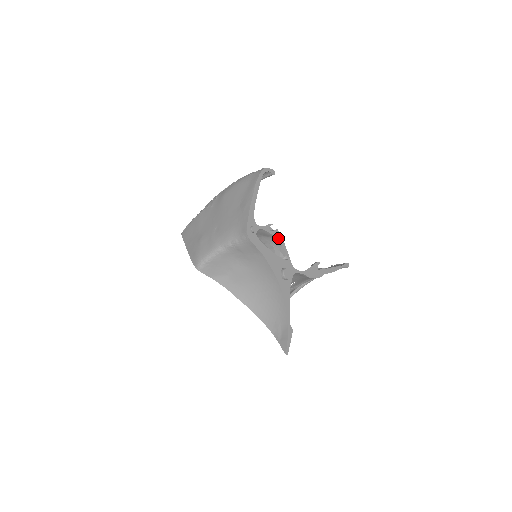
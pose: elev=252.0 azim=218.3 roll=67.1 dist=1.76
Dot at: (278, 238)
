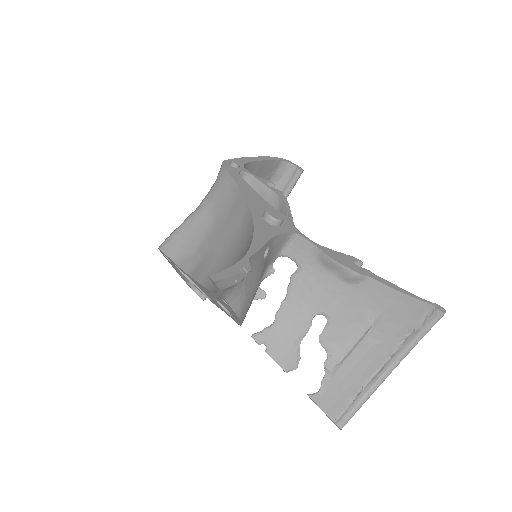
Dot at: (279, 196)
